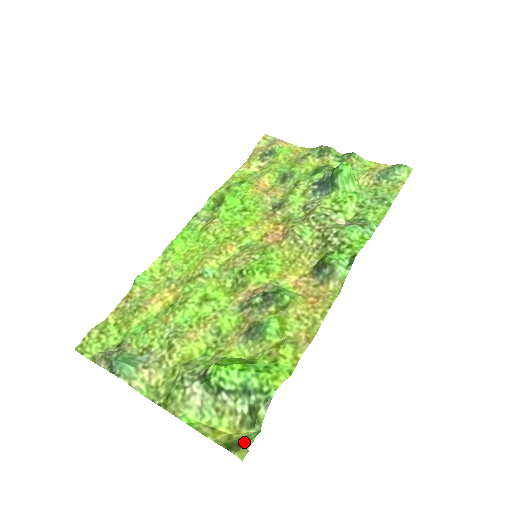
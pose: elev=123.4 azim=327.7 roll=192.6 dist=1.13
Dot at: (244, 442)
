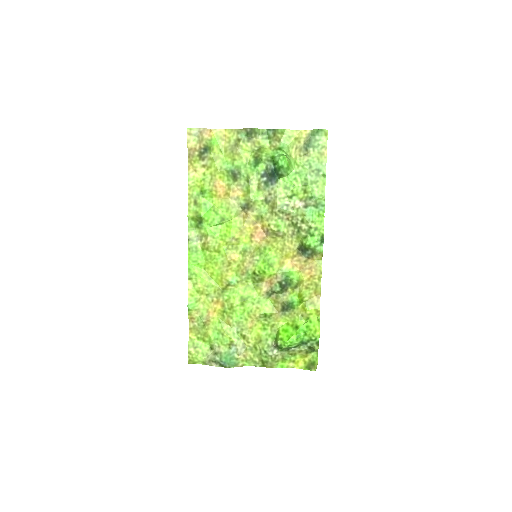
Dot at: (314, 362)
